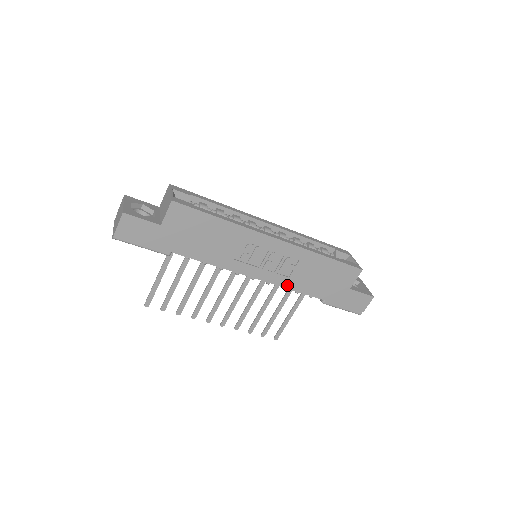
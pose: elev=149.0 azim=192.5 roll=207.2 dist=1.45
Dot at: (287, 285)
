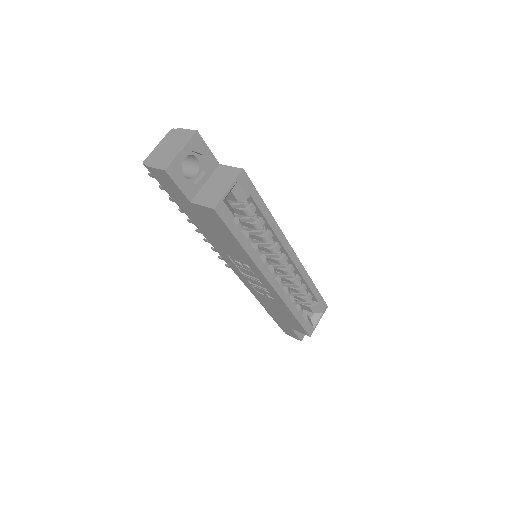
Dot at: (252, 291)
